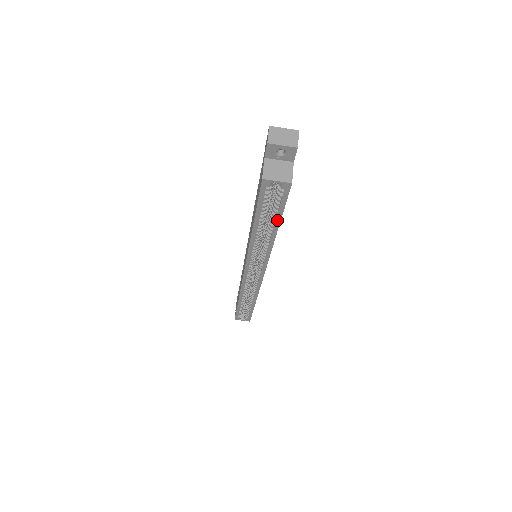
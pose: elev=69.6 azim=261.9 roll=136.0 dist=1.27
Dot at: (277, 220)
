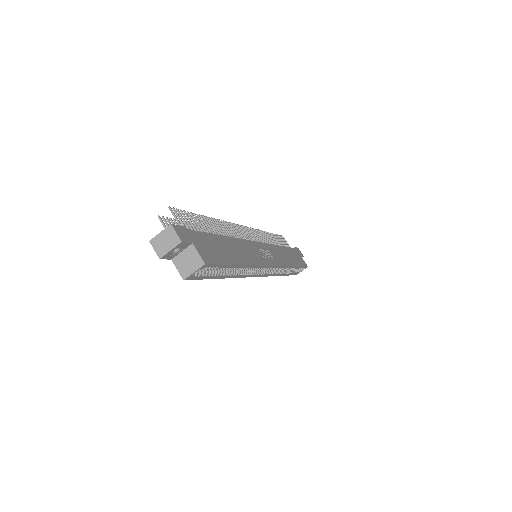
Dot at: (230, 267)
